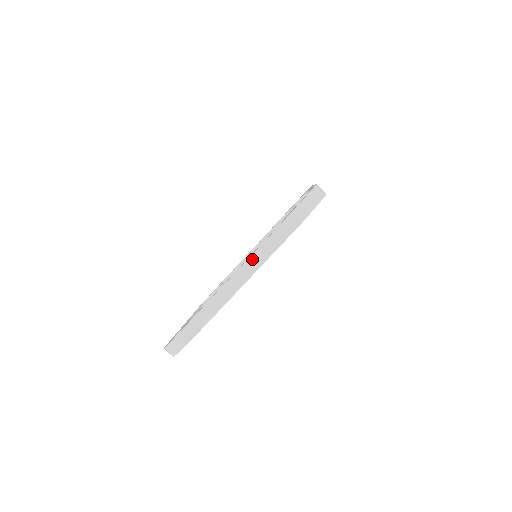
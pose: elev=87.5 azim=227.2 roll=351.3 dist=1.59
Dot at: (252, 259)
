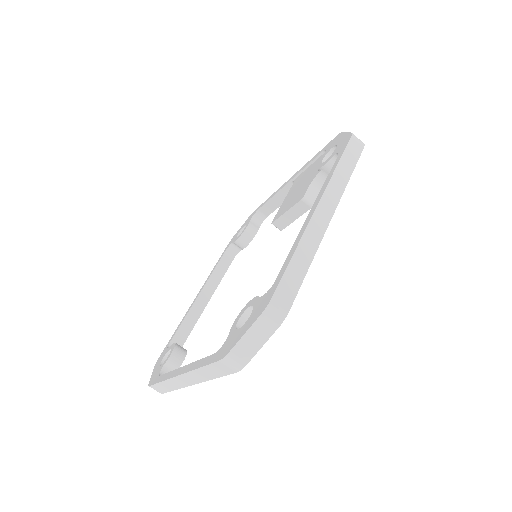
Dot at: (332, 184)
